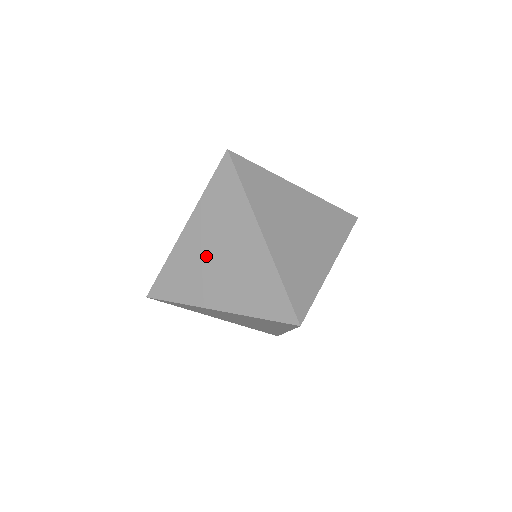
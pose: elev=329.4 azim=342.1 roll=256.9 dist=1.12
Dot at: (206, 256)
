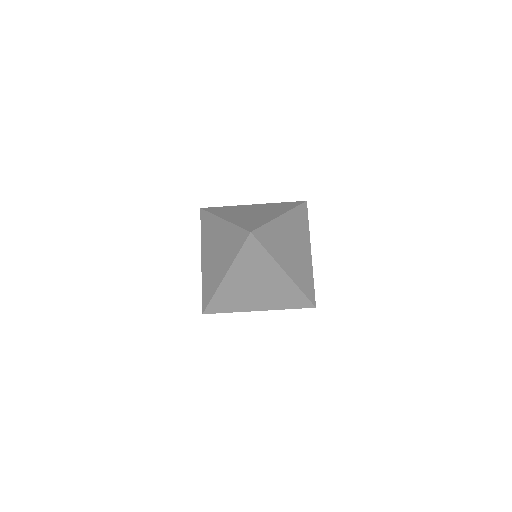
Dot at: (212, 259)
